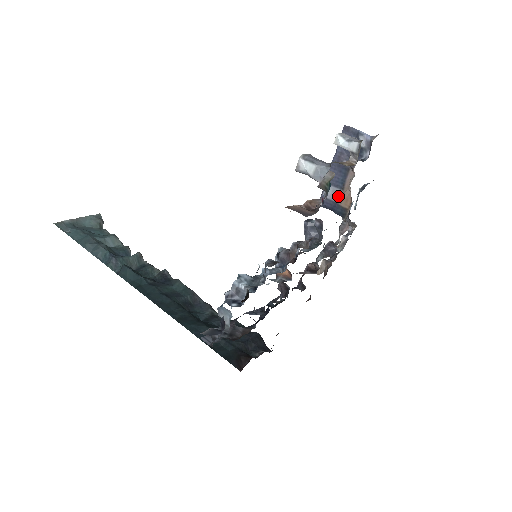
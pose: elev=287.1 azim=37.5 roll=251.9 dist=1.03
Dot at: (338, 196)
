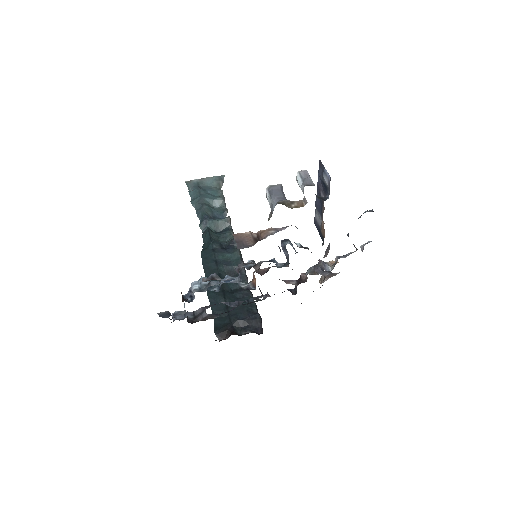
Dot at: (321, 222)
